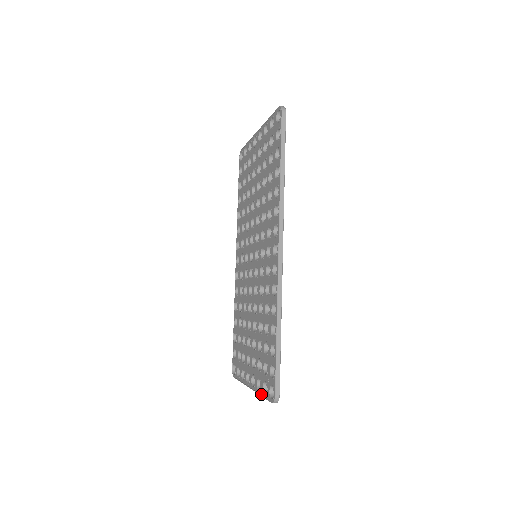
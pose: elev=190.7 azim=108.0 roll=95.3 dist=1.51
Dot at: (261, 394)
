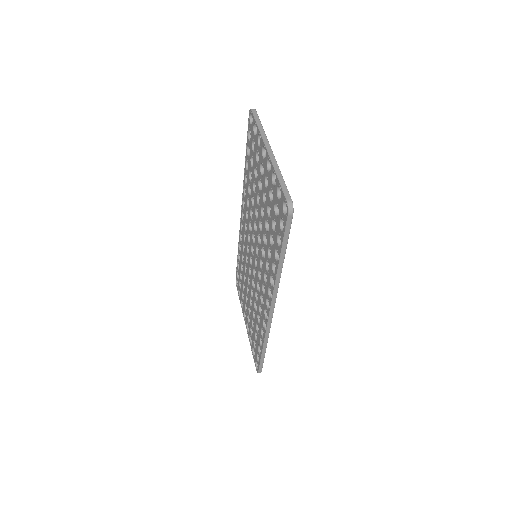
Dot at: (251, 348)
